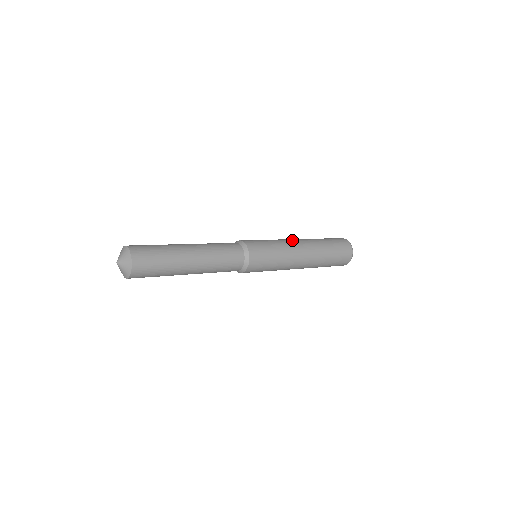
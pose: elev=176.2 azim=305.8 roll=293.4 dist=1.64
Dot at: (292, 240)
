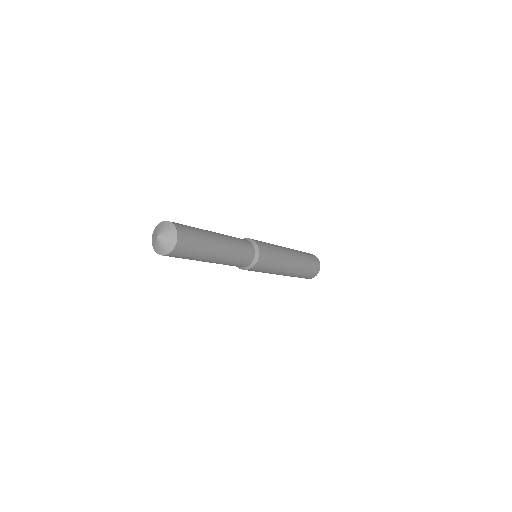
Dot at: occluded
